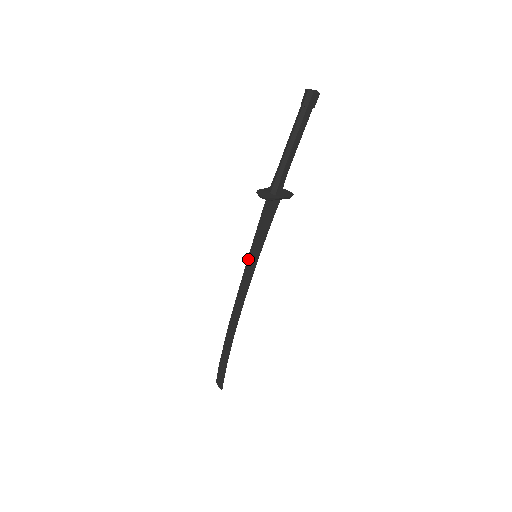
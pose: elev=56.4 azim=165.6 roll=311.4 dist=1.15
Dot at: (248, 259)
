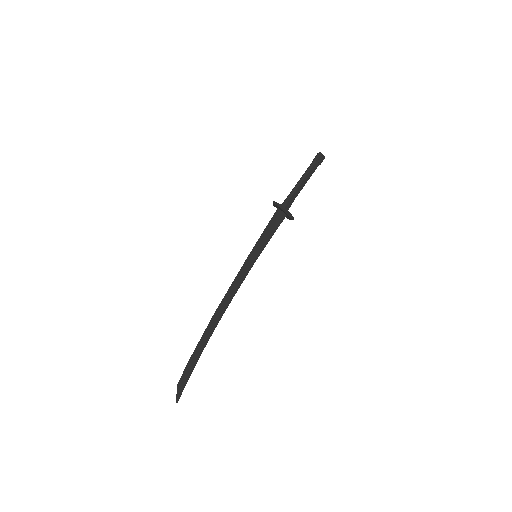
Dot at: (250, 253)
